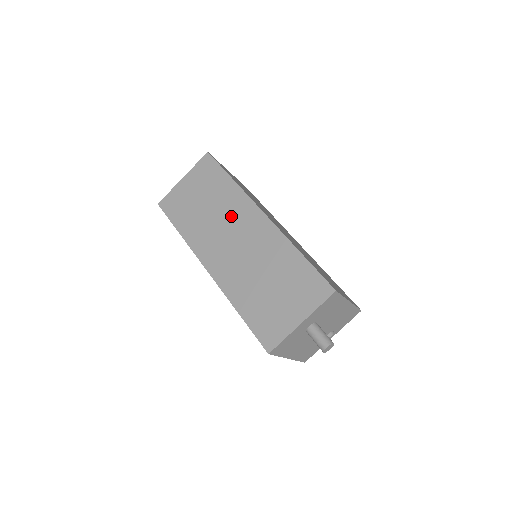
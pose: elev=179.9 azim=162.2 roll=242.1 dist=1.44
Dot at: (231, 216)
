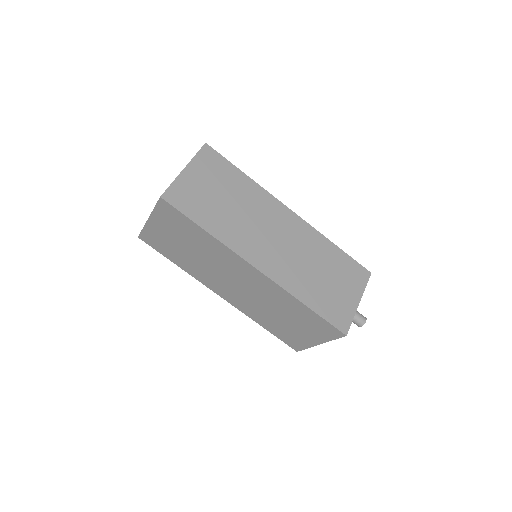
Dot at: (262, 213)
